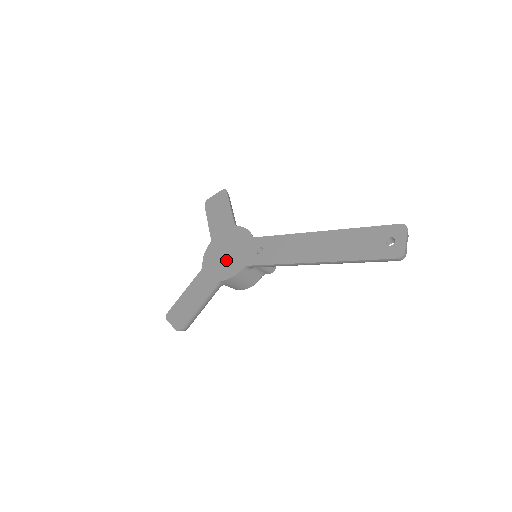
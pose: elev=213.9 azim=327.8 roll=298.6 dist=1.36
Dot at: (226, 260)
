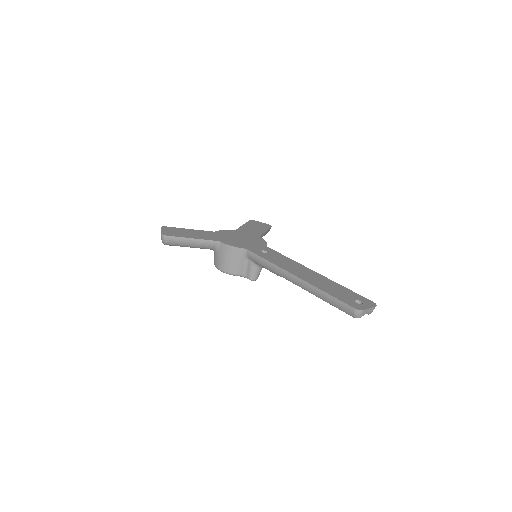
Dot at: (236, 240)
